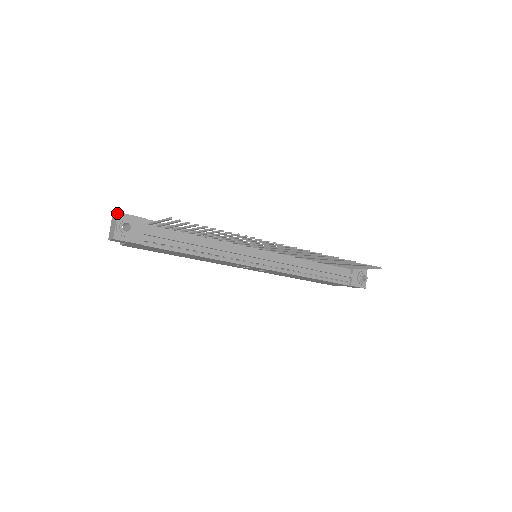
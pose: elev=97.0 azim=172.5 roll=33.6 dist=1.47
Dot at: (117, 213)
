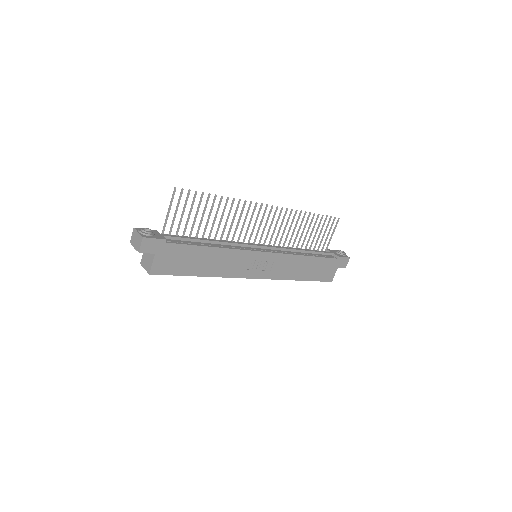
Dot at: (134, 228)
